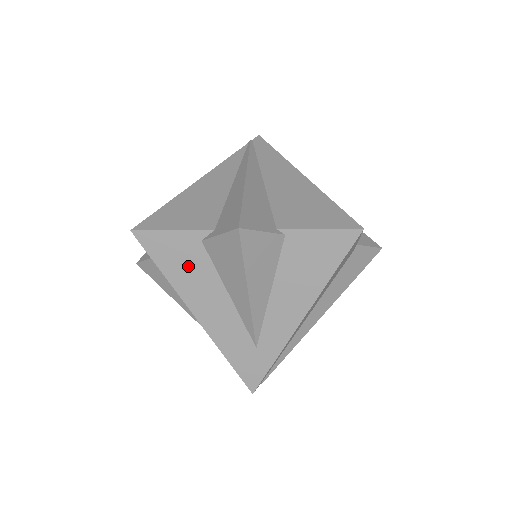
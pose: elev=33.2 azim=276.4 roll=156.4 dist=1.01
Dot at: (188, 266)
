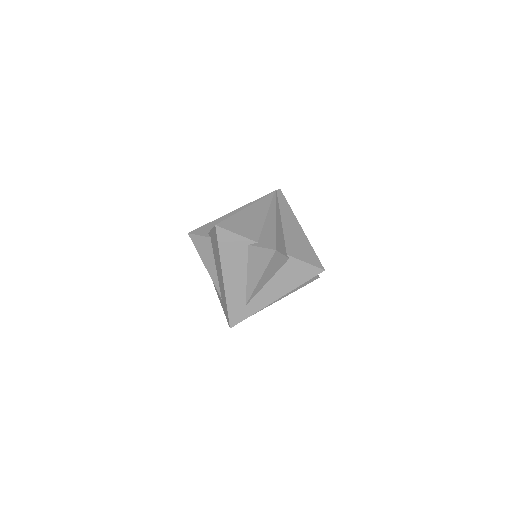
Dot at: (234, 254)
